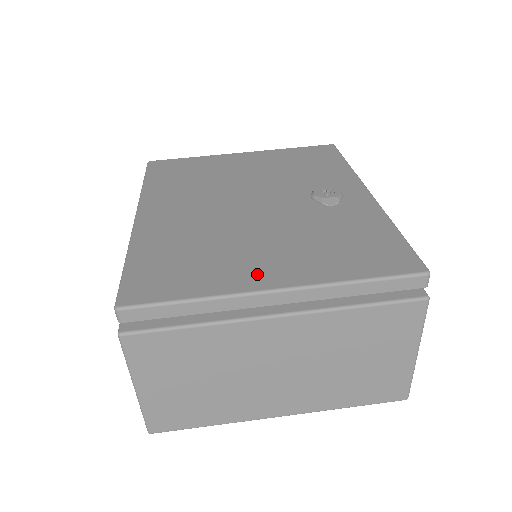
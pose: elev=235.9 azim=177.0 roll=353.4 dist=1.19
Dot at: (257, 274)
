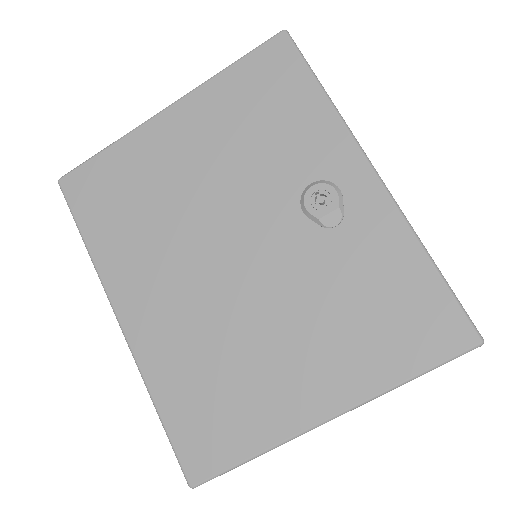
Dot at: (300, 400)
